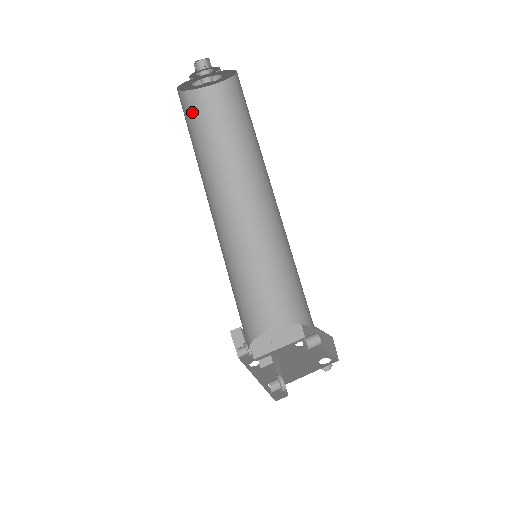
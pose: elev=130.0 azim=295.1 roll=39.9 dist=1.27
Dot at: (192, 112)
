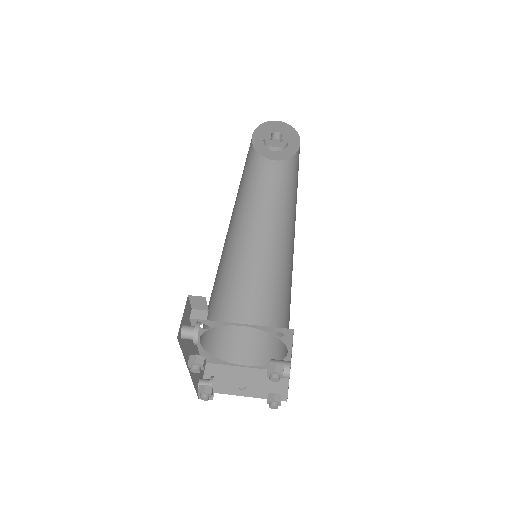
Dot at: (260, 168)
